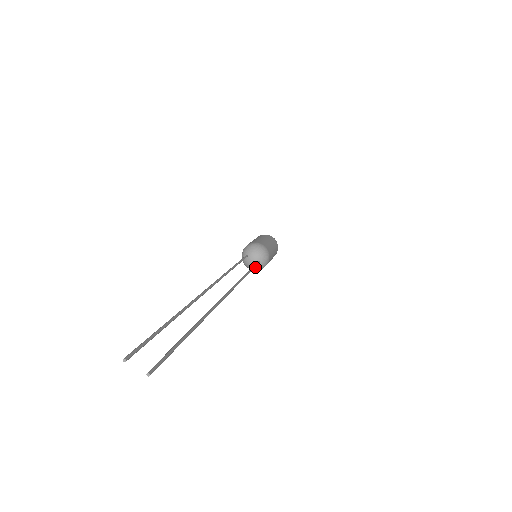
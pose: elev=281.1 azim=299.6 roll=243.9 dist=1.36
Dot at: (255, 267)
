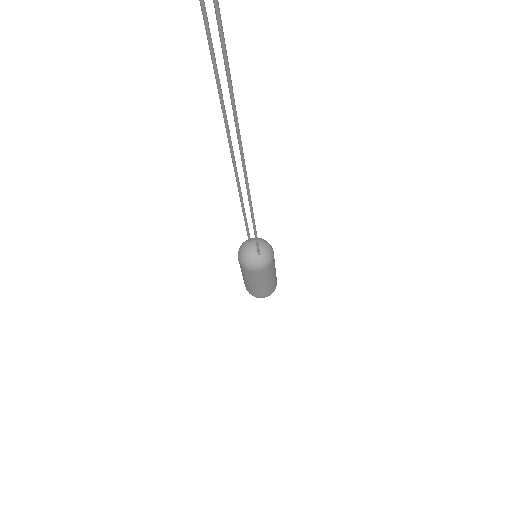
Dot at: (251, 259)
